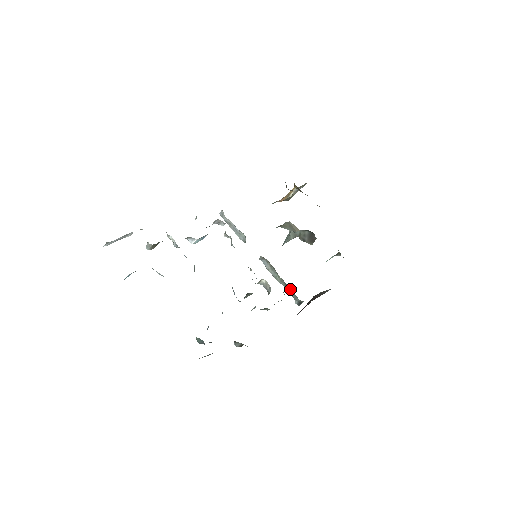
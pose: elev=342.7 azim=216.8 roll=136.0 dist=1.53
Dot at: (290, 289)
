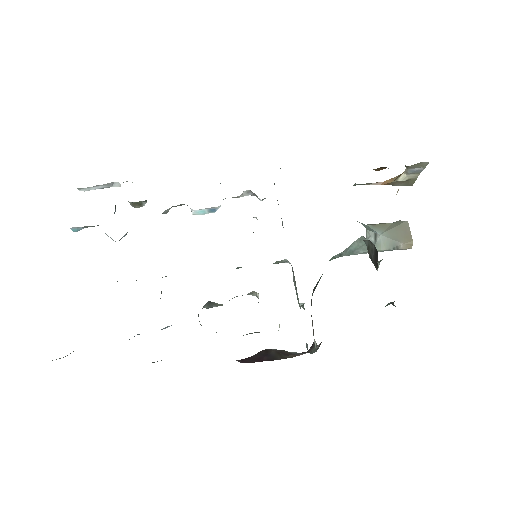
Dot at: occluded
